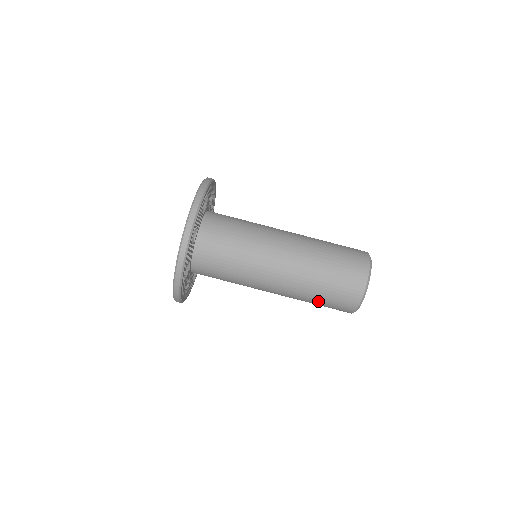
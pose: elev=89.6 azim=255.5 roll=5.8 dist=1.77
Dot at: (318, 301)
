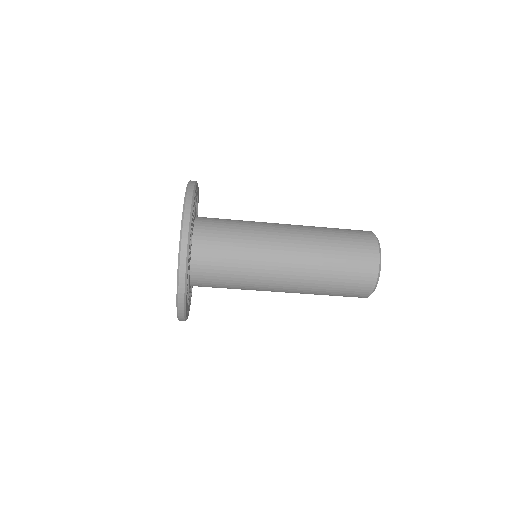
Dot at: (332, 290)
